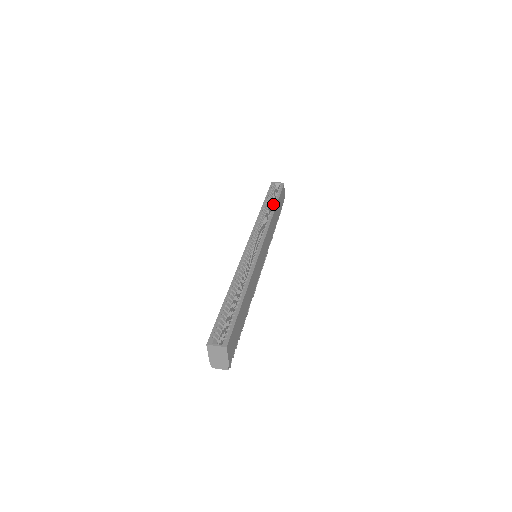
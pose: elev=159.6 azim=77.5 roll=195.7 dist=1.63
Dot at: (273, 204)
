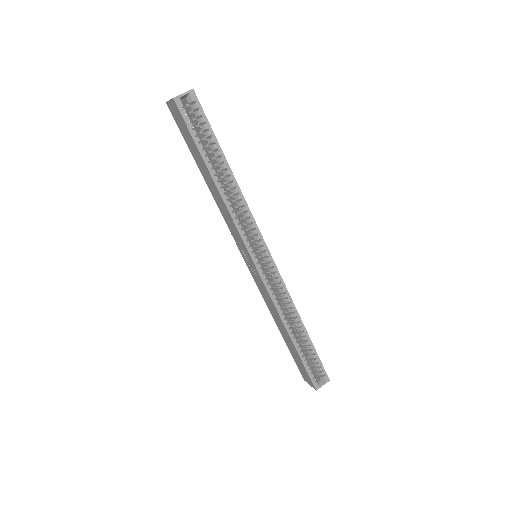
Dot at: (223, 164)
